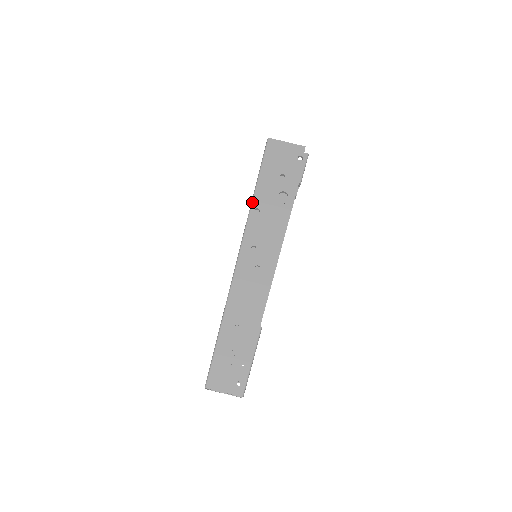
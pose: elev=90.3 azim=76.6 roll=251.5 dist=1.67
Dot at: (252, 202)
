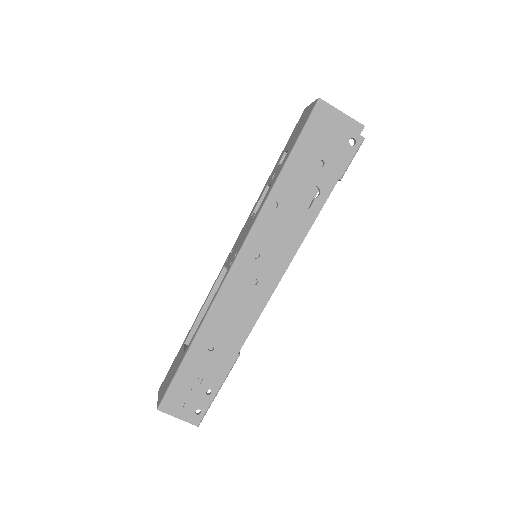
Dot at: (271, 191)
